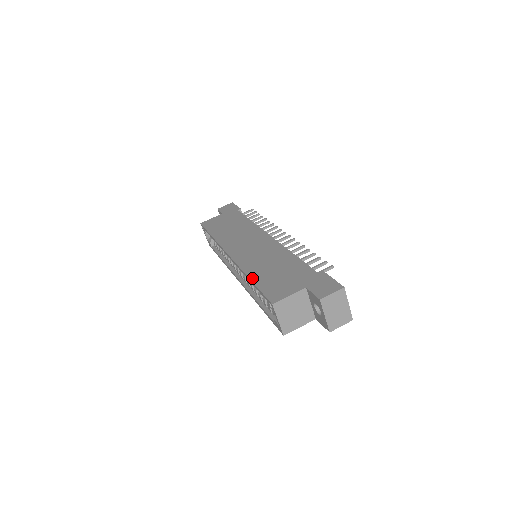
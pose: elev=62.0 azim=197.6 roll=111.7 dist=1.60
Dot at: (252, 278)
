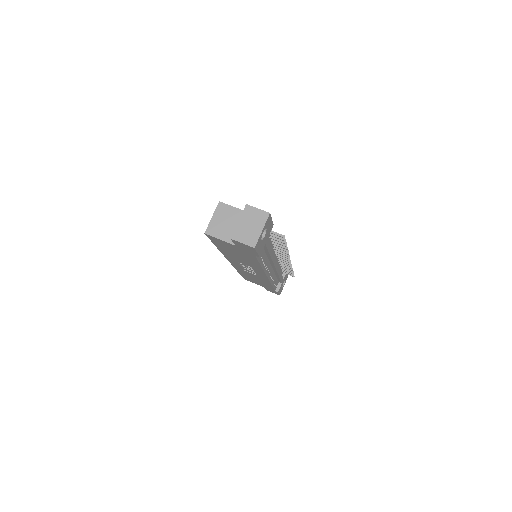
Dot at: occluded
